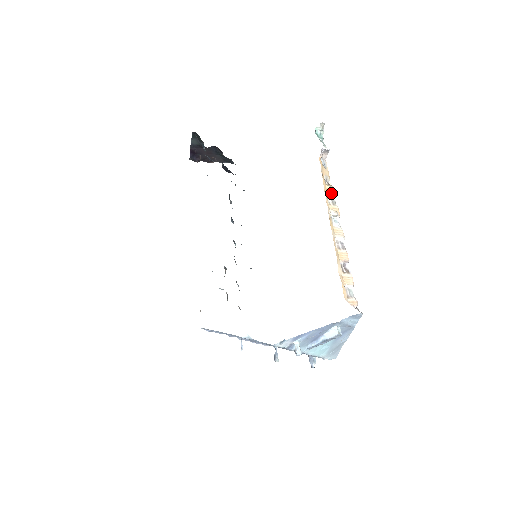
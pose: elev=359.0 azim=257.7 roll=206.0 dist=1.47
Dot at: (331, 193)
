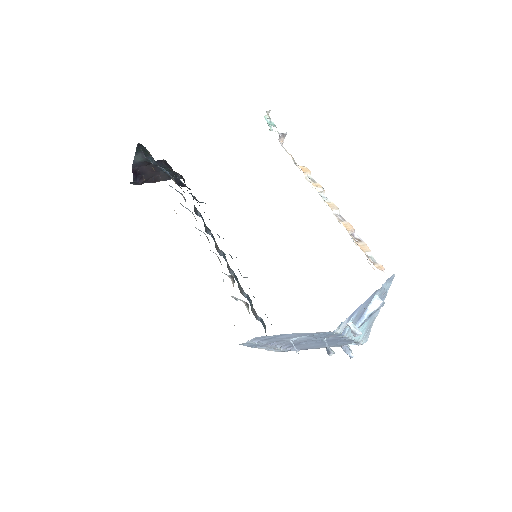
Dot at: (307, 172)
